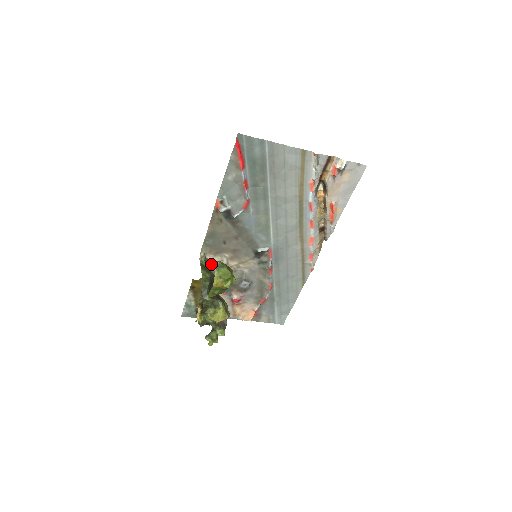
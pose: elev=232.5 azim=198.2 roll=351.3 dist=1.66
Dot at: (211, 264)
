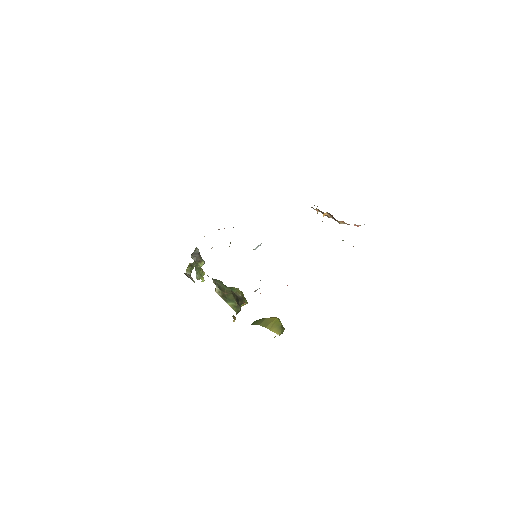
Dot at: occluded
